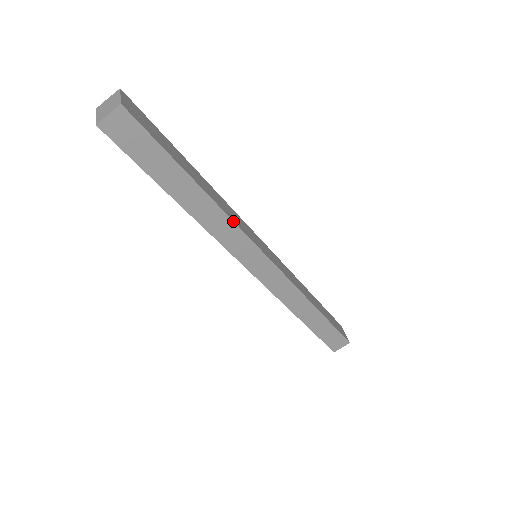
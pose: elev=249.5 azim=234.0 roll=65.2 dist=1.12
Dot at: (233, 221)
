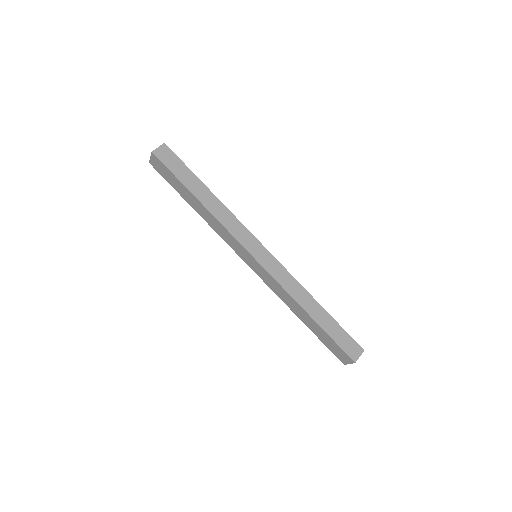
Dot at: (233, 215)
